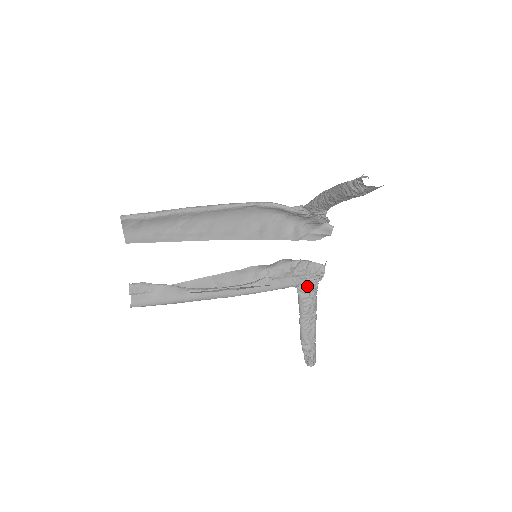
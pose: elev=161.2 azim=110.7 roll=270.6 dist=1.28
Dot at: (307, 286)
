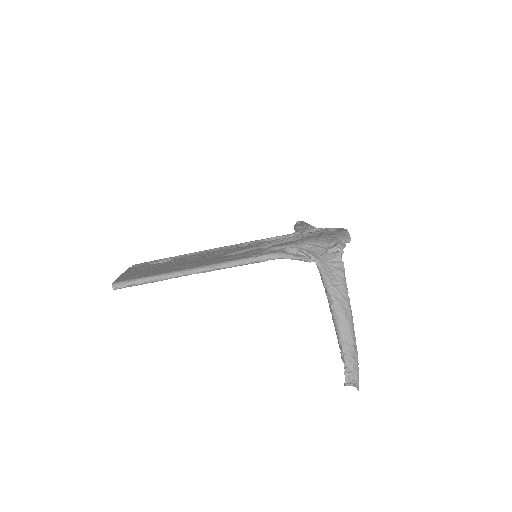
Dot at: occluded
